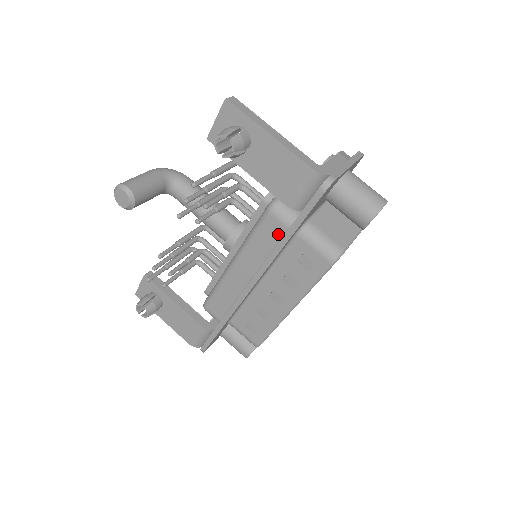
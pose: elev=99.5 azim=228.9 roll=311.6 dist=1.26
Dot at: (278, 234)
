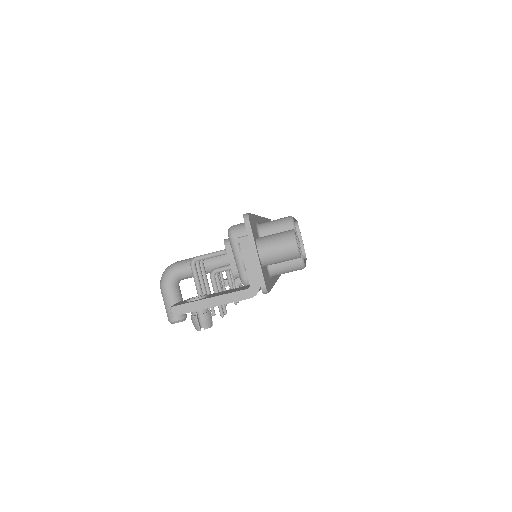
Dot at: occluded
